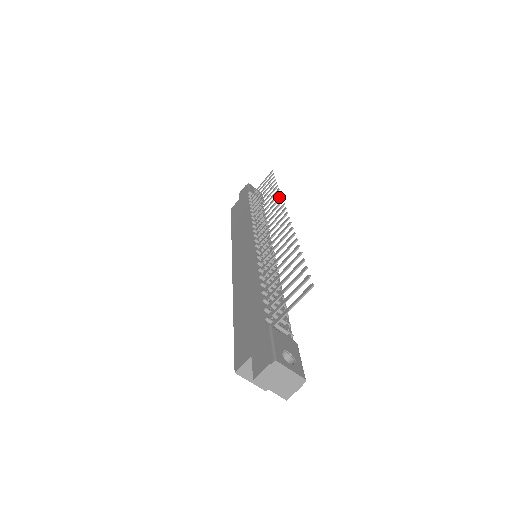
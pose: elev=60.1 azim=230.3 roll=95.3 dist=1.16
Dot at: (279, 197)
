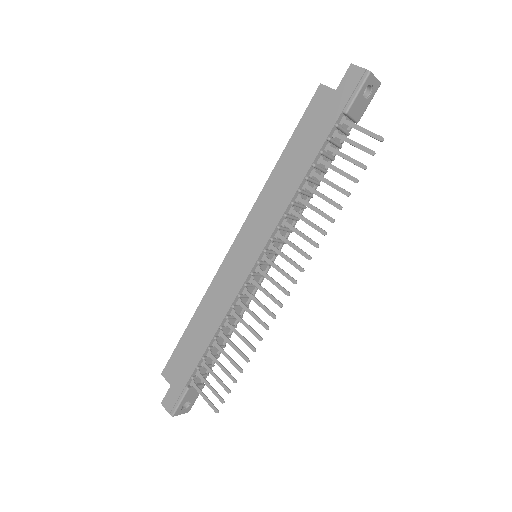
Dot at: (316, 244)
